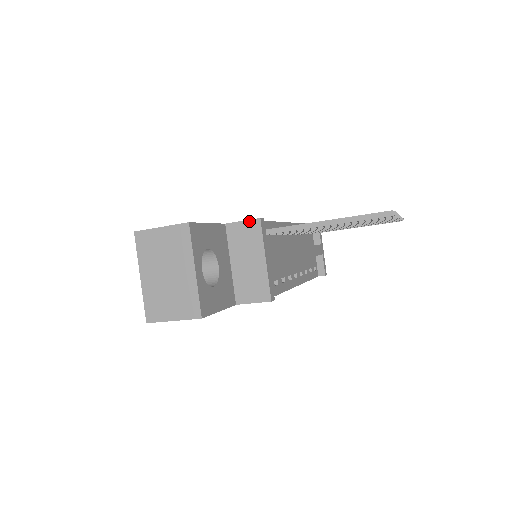
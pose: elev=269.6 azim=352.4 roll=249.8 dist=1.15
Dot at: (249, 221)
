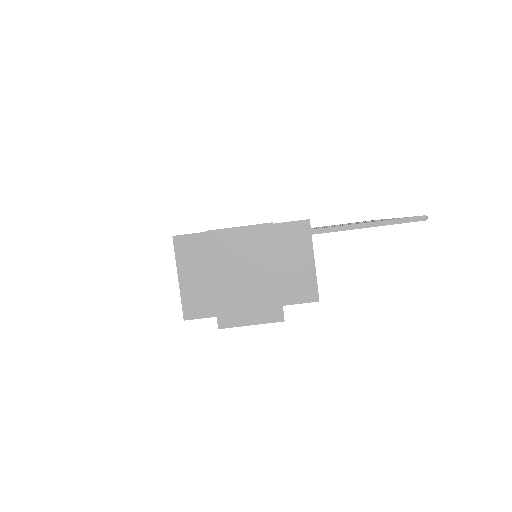
Dot at: (298, 222)
